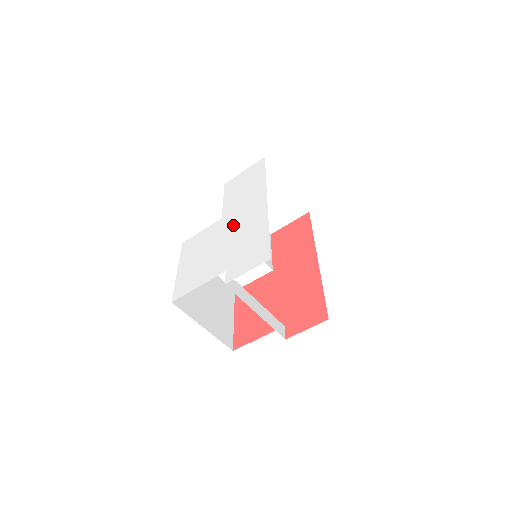
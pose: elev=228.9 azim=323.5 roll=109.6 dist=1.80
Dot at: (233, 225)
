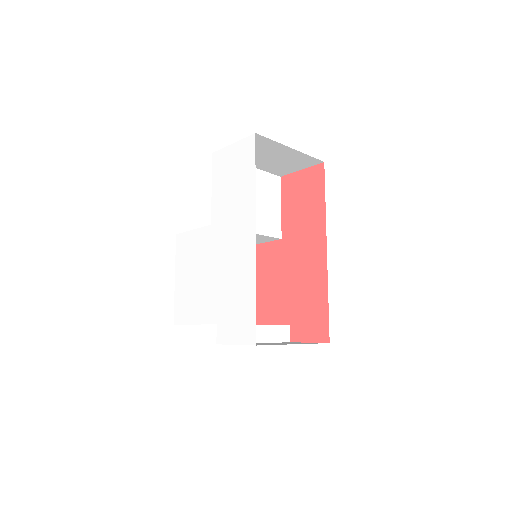
Dot at: (222, 250)
